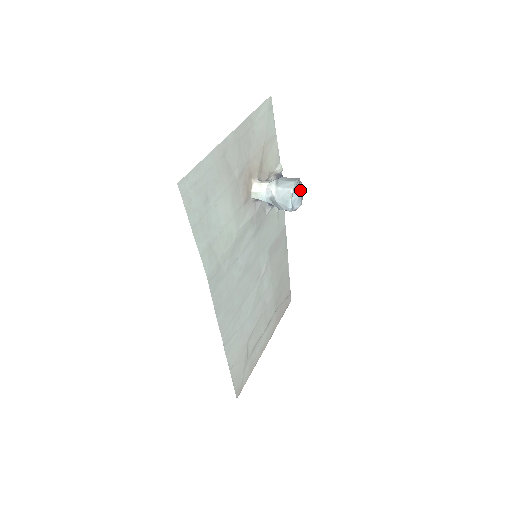
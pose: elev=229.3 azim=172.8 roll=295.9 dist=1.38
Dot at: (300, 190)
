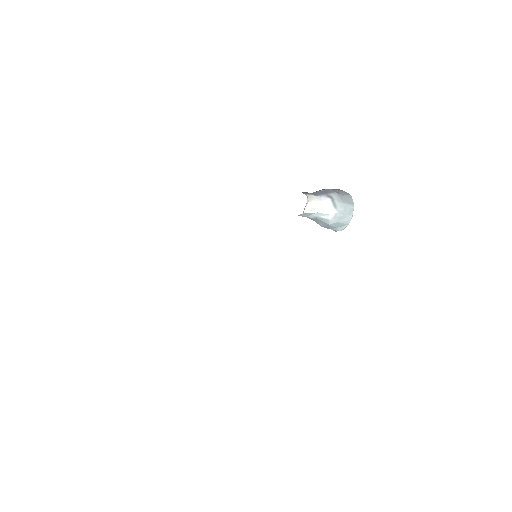
Dot at: occluded
